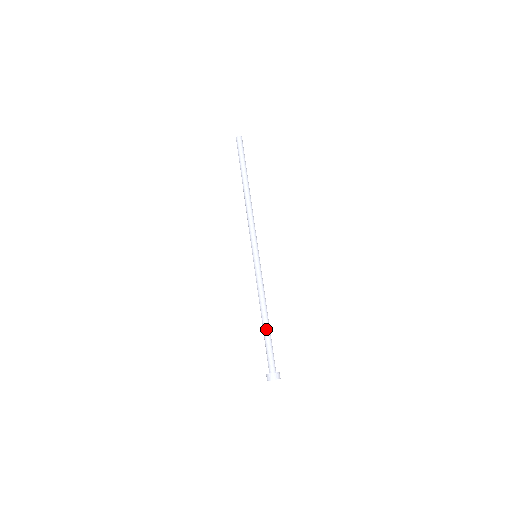
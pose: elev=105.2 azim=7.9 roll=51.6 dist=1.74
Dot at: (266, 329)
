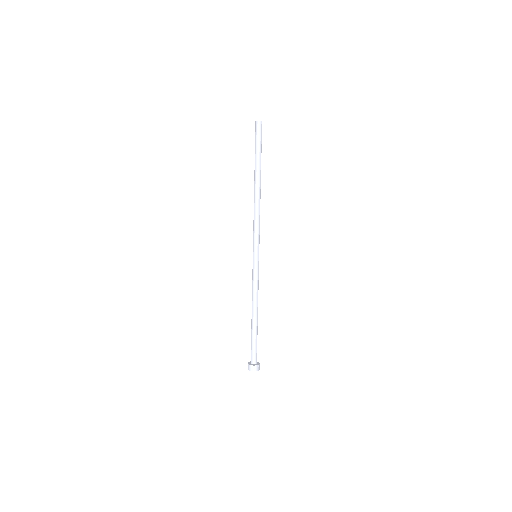
Dot at: (255, 327)
